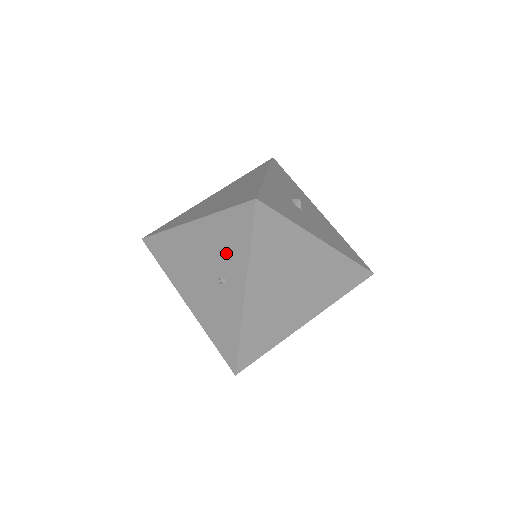
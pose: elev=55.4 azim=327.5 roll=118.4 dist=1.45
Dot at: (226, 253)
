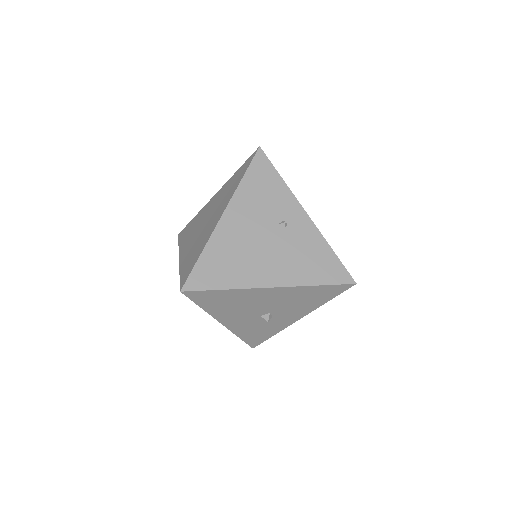
Dot at: (270, 202)
